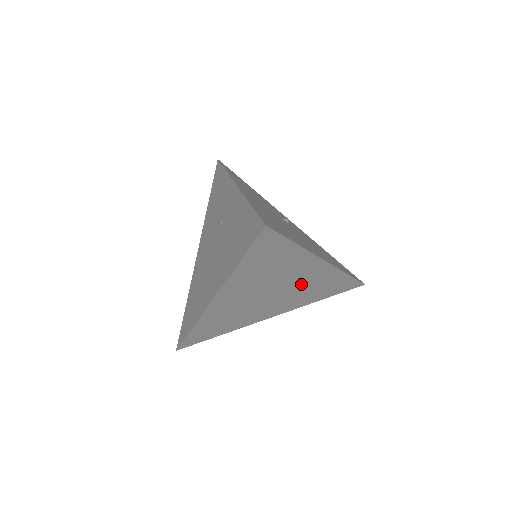
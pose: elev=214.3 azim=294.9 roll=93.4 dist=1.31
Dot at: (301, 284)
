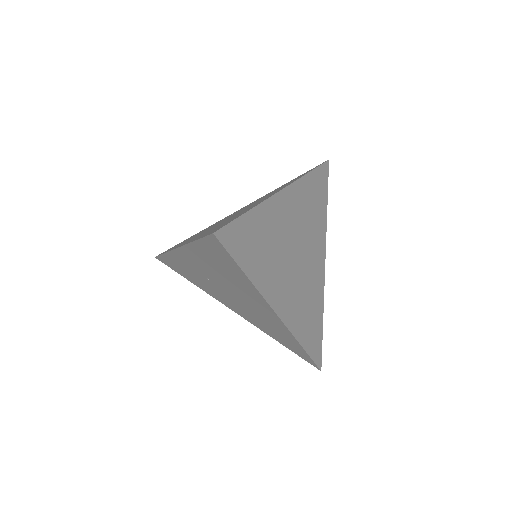
Dot at: (309, 276)
